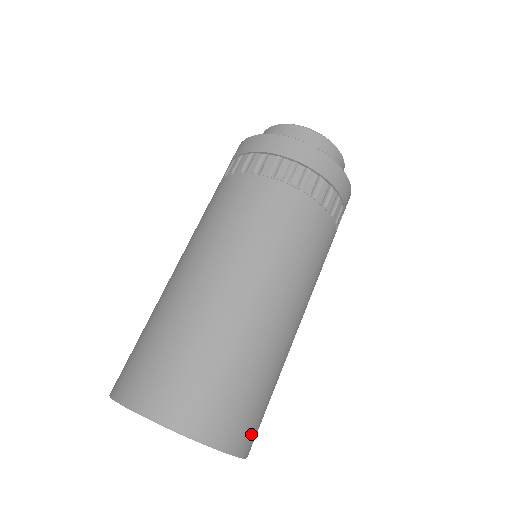
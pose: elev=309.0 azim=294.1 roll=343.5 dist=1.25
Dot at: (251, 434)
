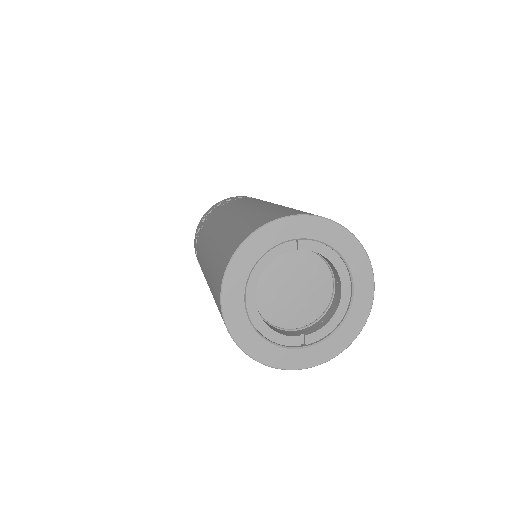
Dot at: occluded
